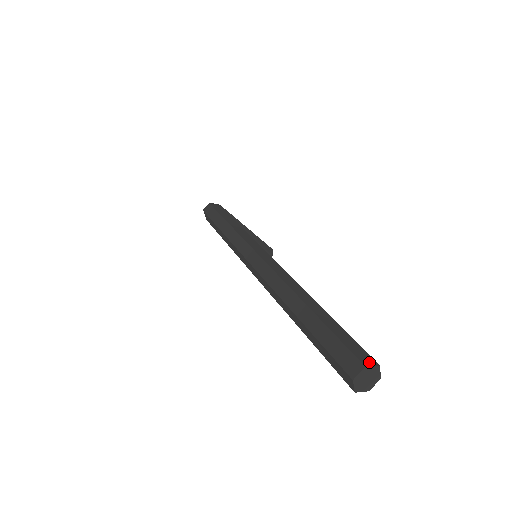
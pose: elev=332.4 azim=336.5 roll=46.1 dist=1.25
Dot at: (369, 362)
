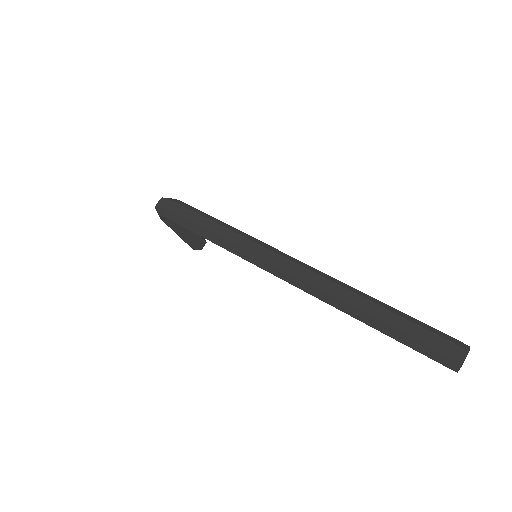
Dot at: (465, 346)
